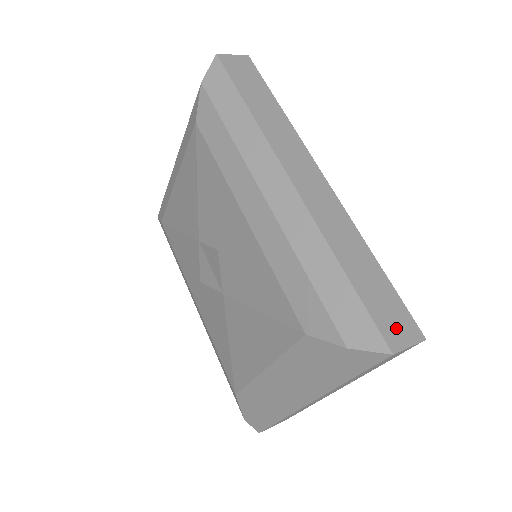
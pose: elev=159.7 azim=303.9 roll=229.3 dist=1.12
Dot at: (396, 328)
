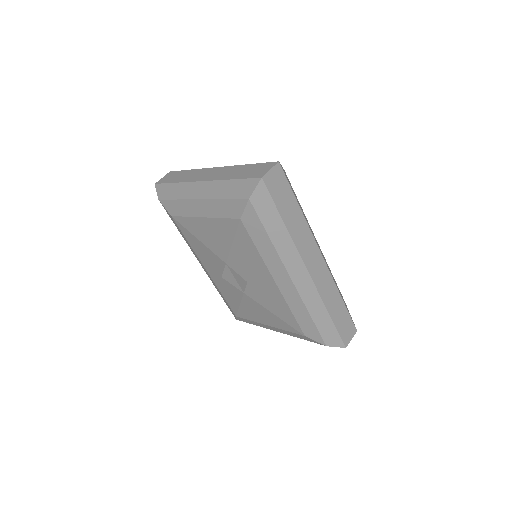
Dot at: (348, 334)
